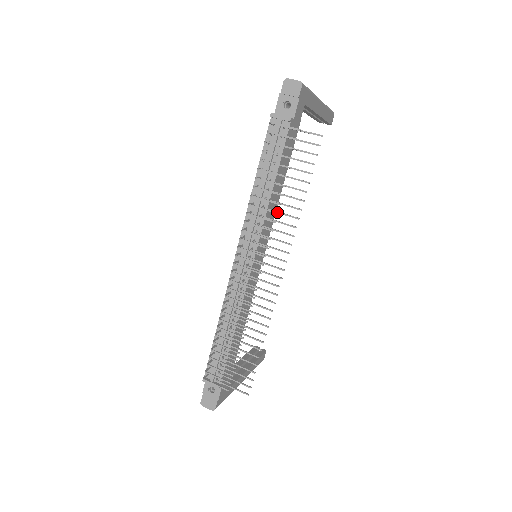
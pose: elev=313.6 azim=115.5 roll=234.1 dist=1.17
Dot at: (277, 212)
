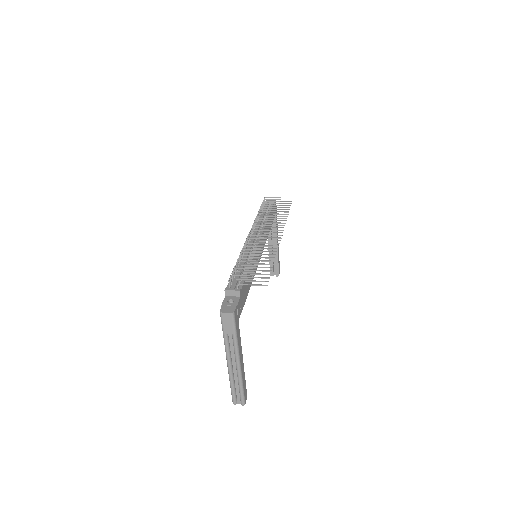
Dot at: (274, 216)
